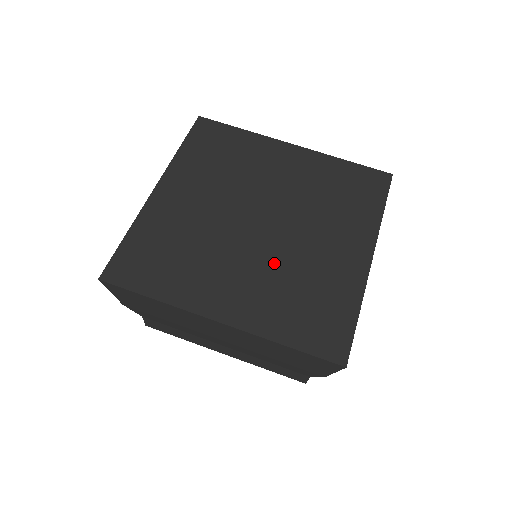
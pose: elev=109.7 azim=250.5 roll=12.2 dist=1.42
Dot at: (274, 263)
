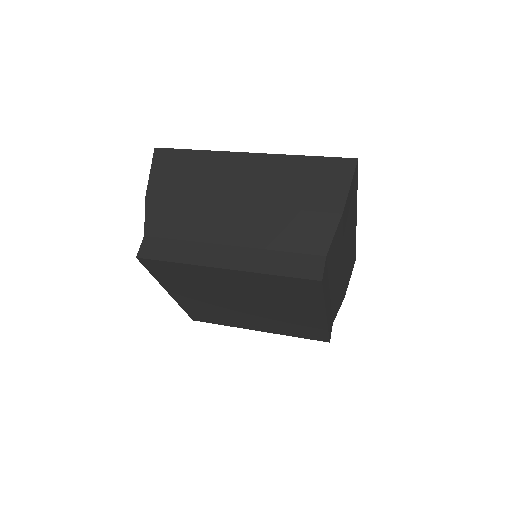
Dot at: occluded
